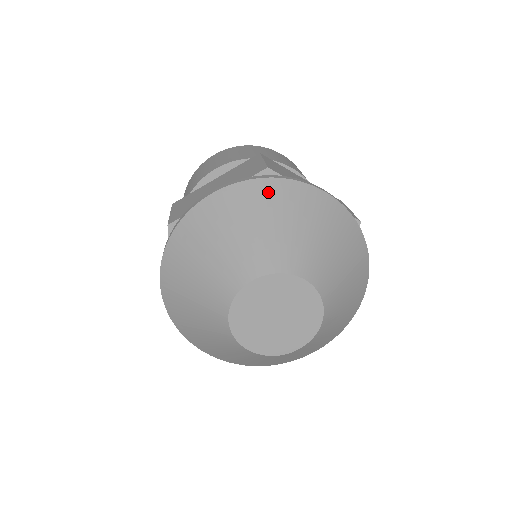
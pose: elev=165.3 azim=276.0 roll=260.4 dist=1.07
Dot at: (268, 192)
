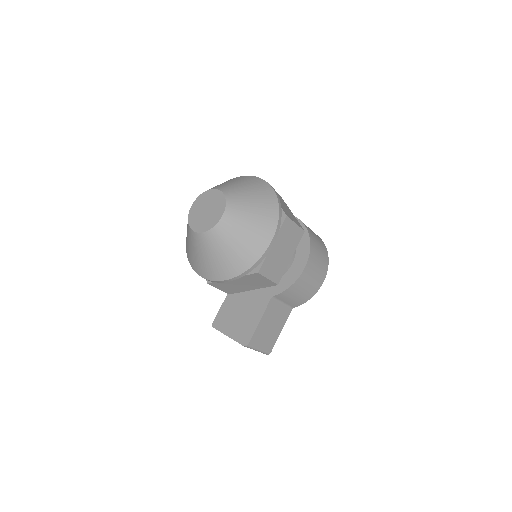
Dot at: (249, 178)
